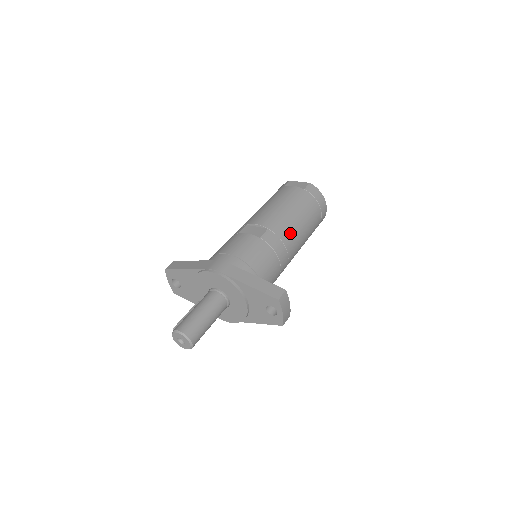
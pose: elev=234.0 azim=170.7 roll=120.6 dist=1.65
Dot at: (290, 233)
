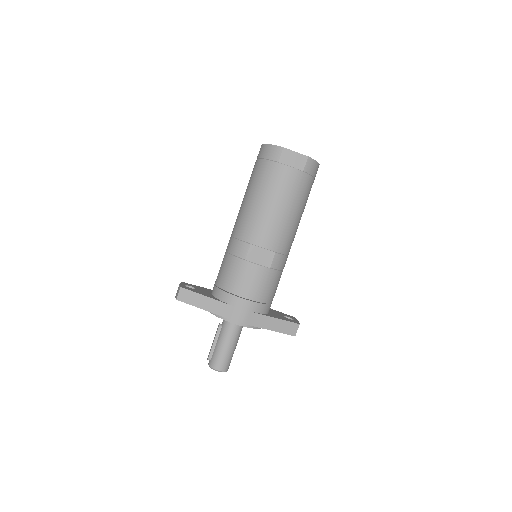
Dot at: (292, 240)
